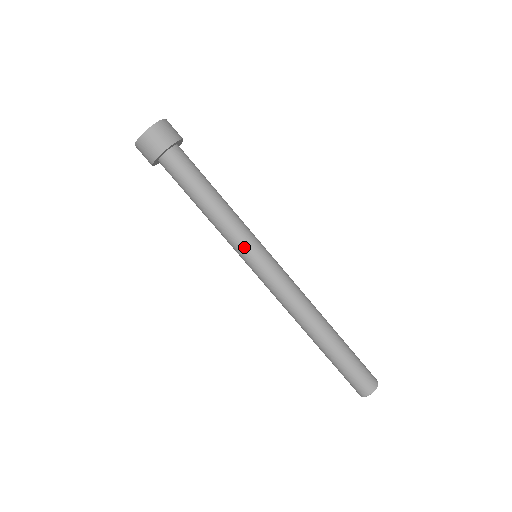
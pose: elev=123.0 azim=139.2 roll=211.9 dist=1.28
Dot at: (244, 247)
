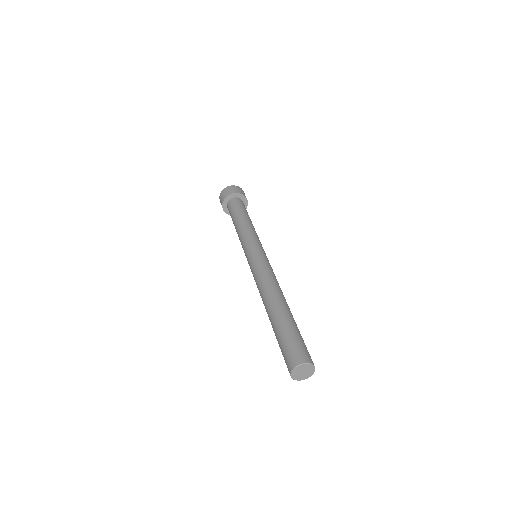
Dot at: (247, 244)
